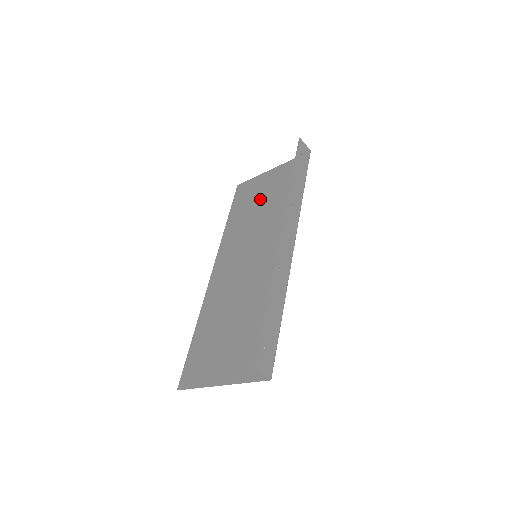
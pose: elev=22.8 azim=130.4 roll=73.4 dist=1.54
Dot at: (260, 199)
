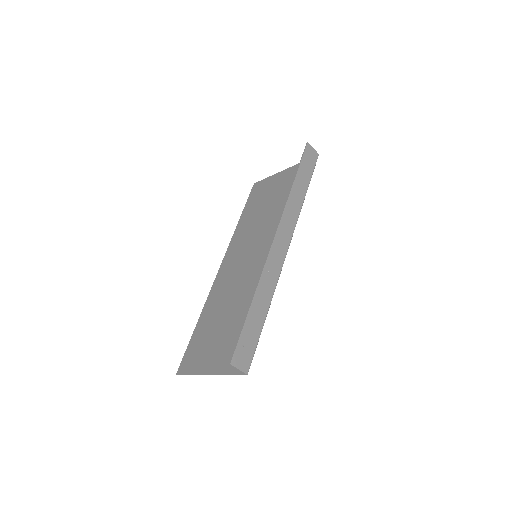
Dot at: (269, 200)
